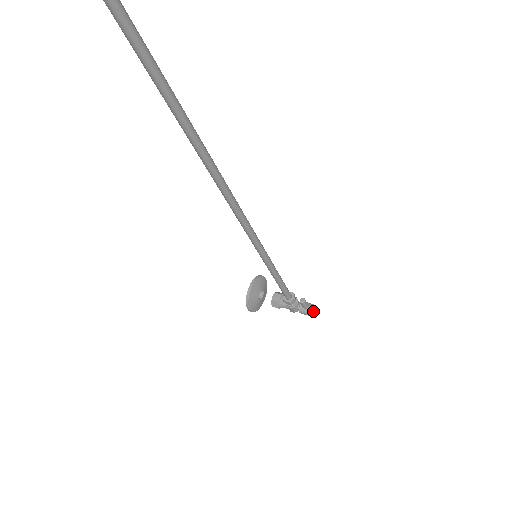
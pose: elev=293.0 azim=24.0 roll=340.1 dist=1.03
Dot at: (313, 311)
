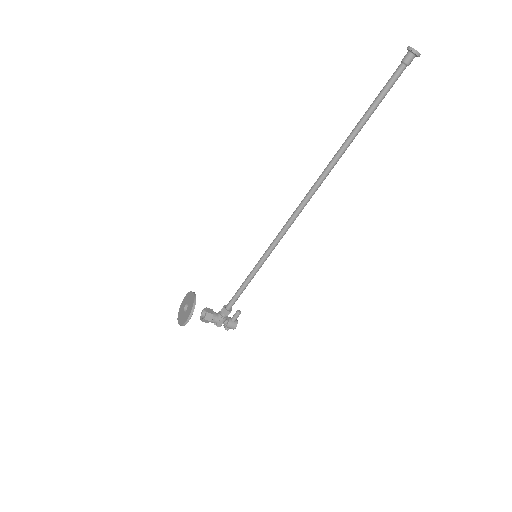
Dot at: occluded
